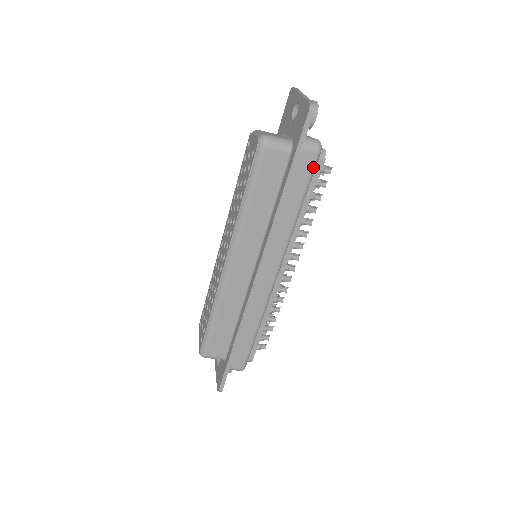
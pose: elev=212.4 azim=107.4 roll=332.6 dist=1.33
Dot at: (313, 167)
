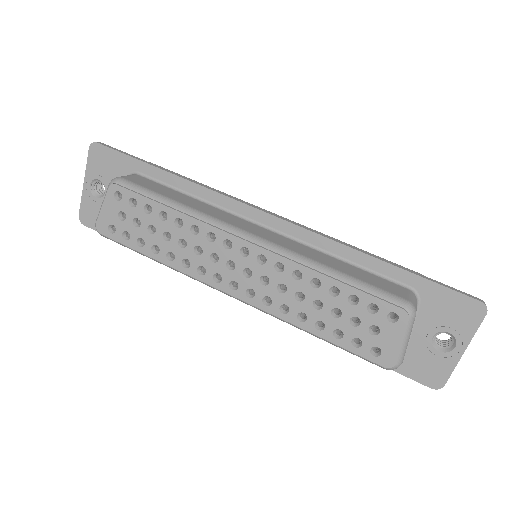
Dot at: occluded
